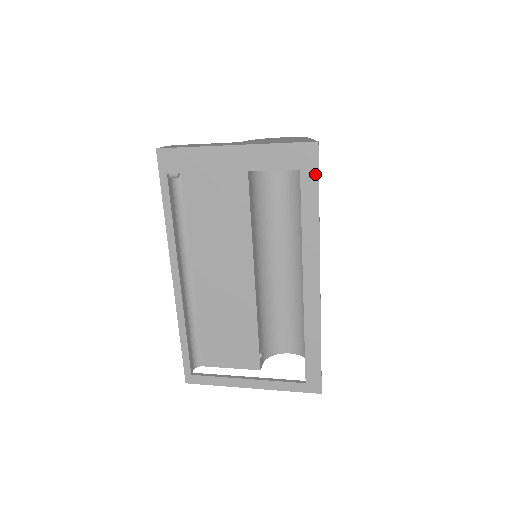
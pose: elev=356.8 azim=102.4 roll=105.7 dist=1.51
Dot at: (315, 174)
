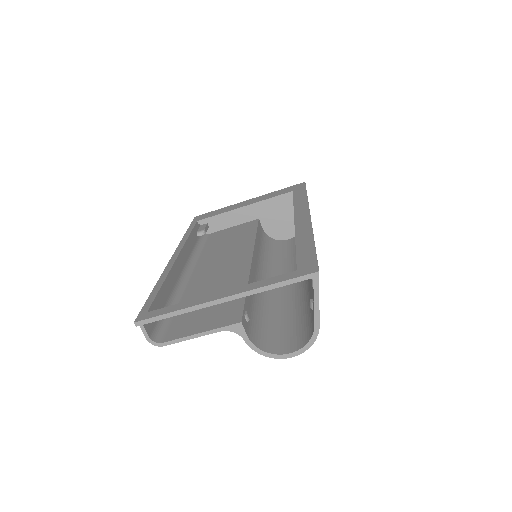
Dot at: (303, 189)
